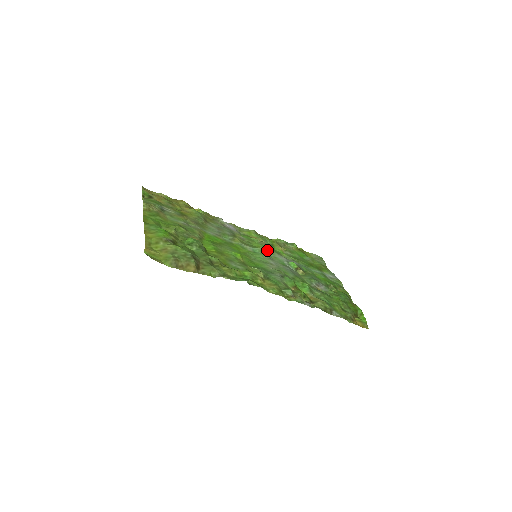
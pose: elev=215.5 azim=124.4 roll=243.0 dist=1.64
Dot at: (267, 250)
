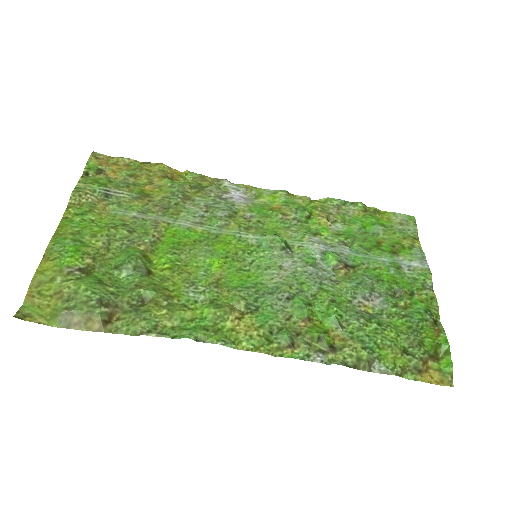
Dot at: (282, 239)
